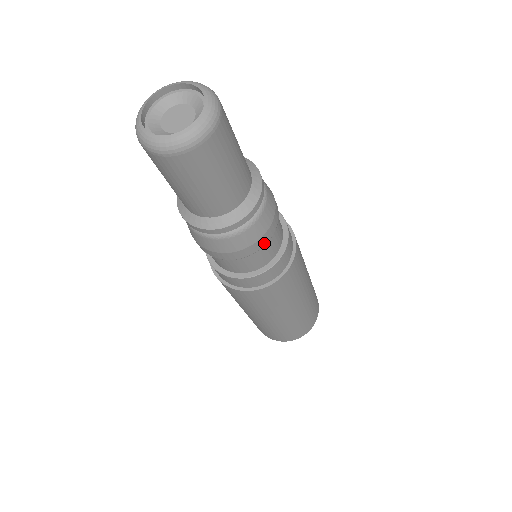
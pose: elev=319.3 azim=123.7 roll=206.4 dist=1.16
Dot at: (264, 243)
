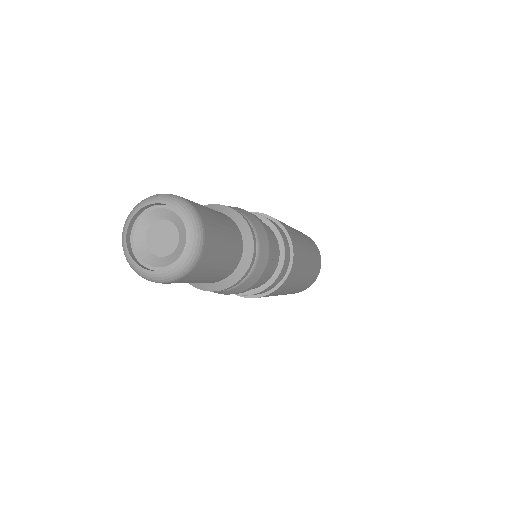
Dot at: (258, 283)
